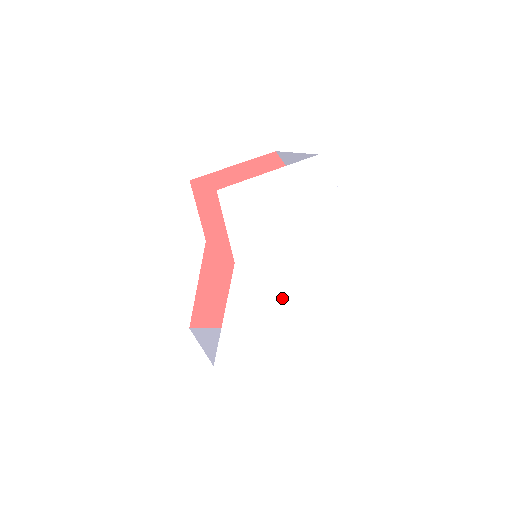
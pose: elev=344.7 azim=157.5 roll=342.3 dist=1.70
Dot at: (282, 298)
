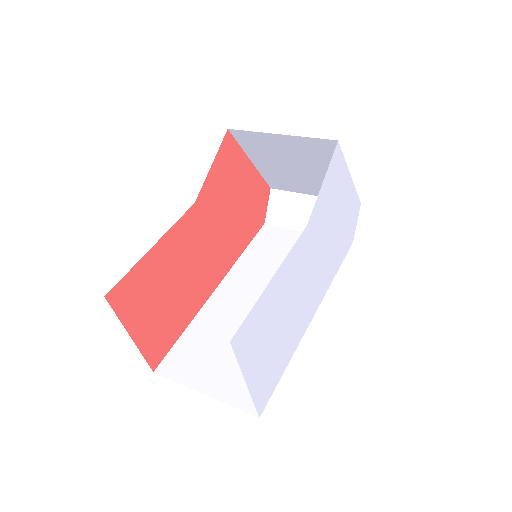
Dot at: (296, 312)
